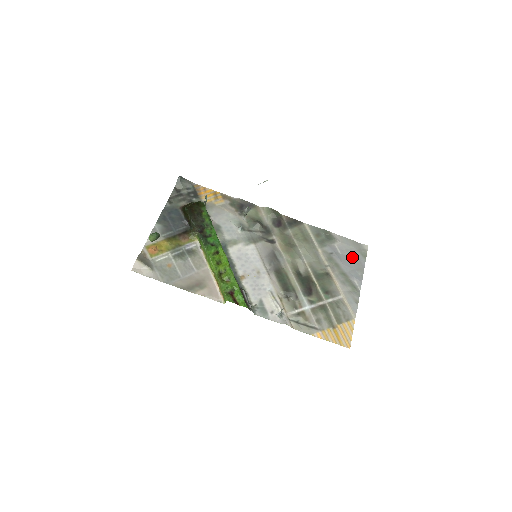
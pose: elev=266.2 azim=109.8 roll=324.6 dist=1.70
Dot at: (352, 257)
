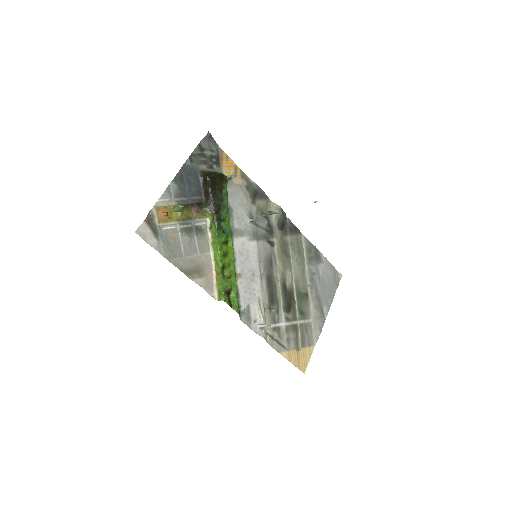
Dot at: (328, 283)
